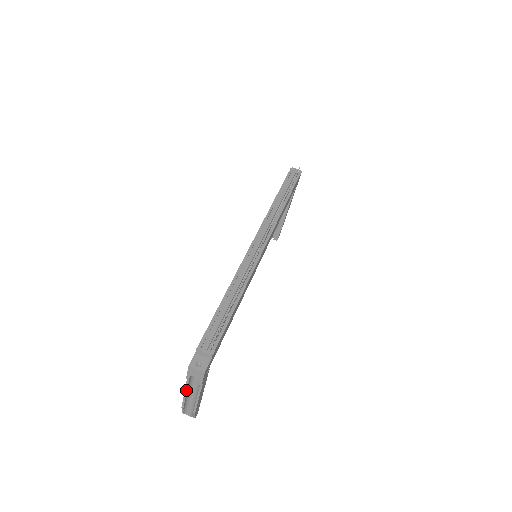
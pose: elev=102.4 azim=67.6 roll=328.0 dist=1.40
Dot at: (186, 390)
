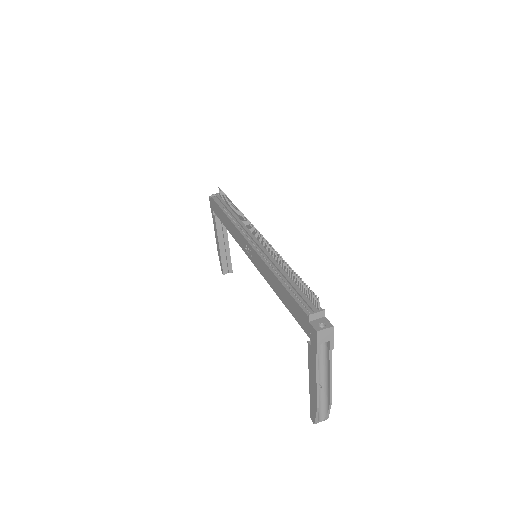
Dot at: (317, 376)
